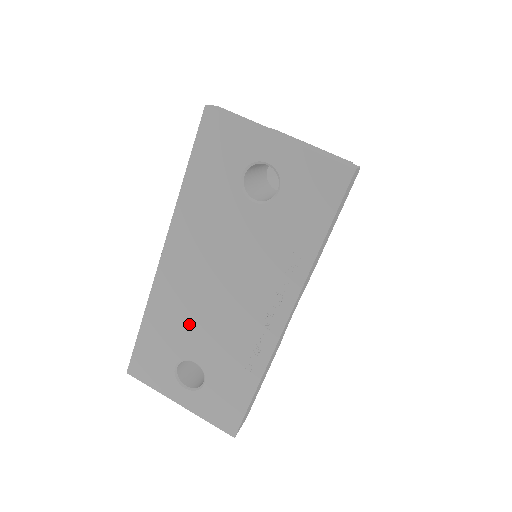
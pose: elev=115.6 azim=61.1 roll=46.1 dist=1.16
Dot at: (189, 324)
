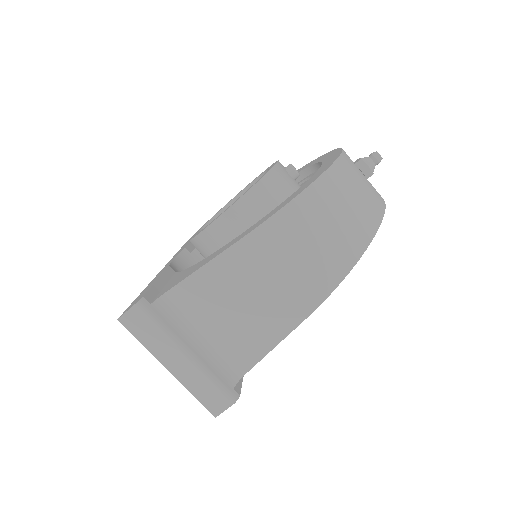
Dot at: occluded
